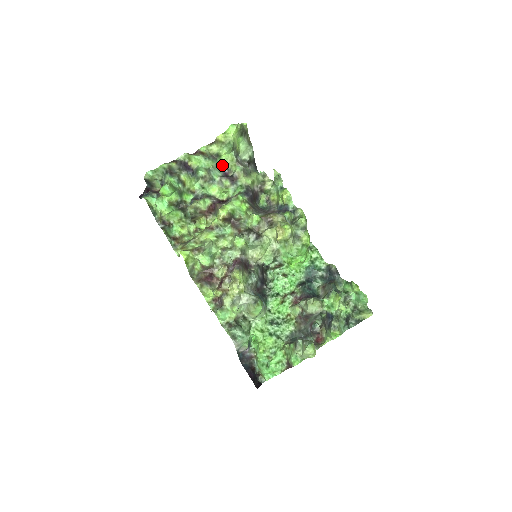
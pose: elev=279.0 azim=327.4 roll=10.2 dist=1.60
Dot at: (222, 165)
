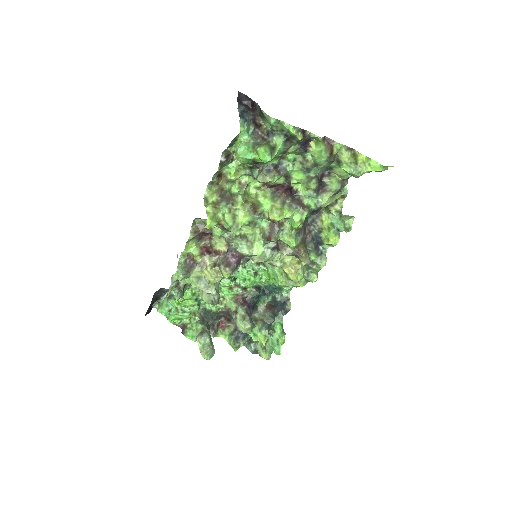
Dot at: (330, 168)
